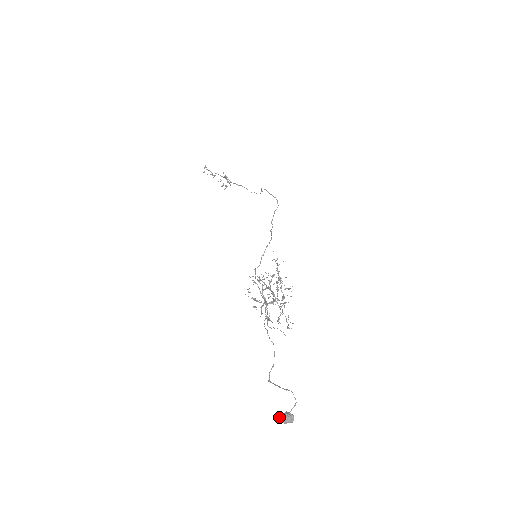
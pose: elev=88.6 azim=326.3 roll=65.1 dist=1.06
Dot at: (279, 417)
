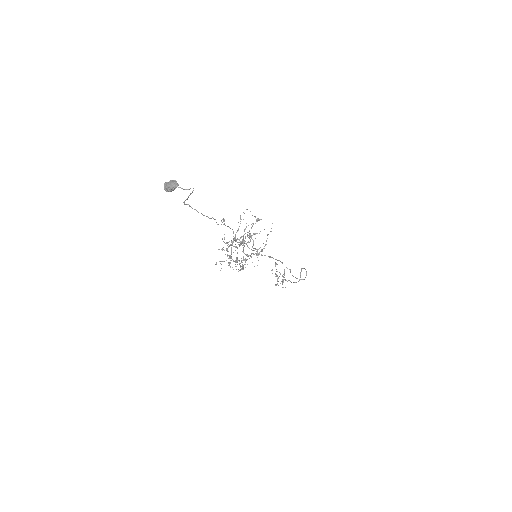
Dot at: (168, 182)
